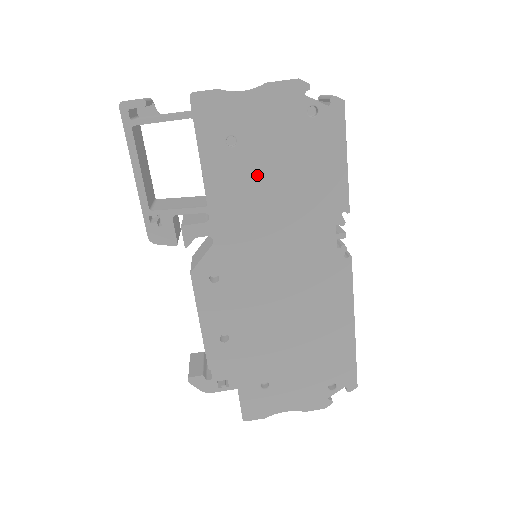
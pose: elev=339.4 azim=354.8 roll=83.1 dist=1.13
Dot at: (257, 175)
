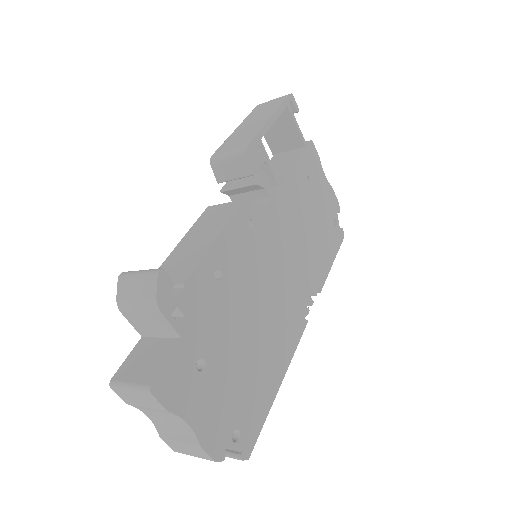
Dot at: (306, 210)
